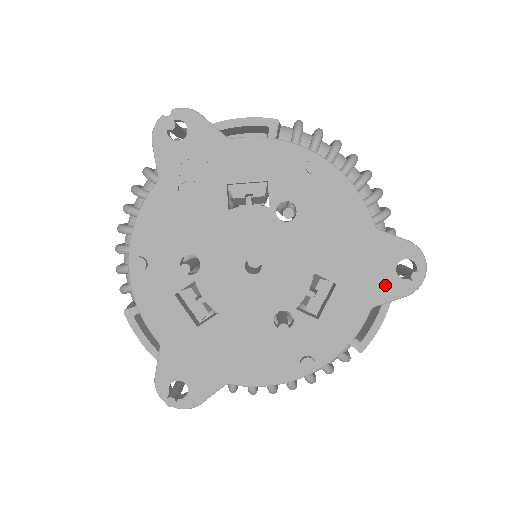
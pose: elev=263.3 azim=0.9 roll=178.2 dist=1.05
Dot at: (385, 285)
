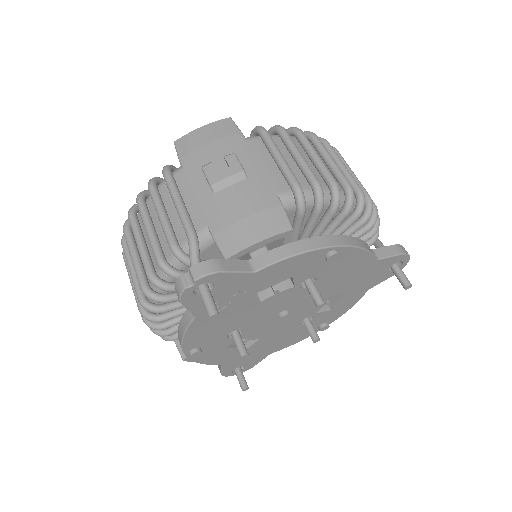
Dot at: (379, 279)
